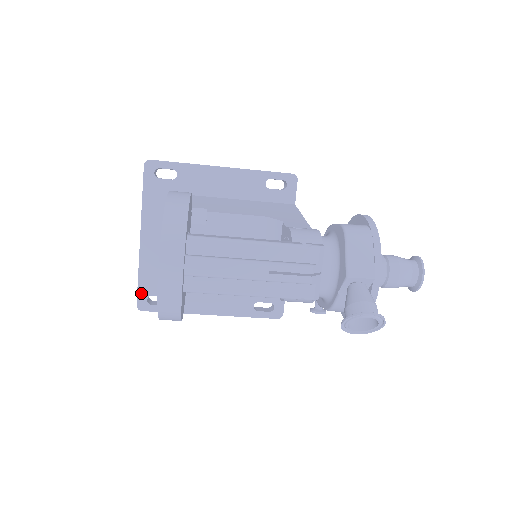
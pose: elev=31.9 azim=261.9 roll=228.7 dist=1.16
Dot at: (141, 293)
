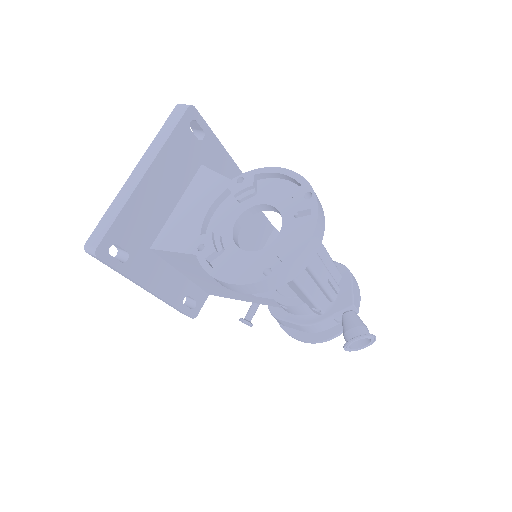
Dot at: (109, 236)
